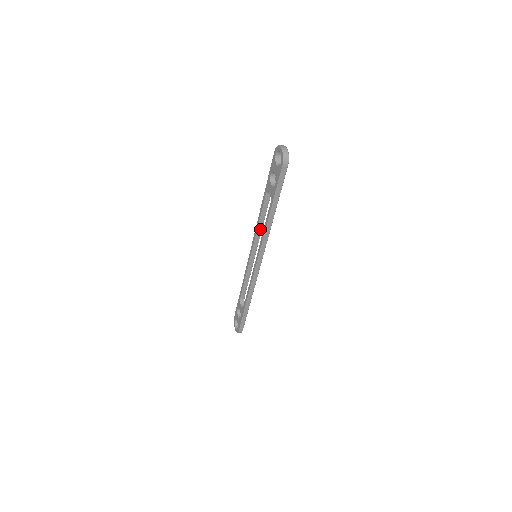
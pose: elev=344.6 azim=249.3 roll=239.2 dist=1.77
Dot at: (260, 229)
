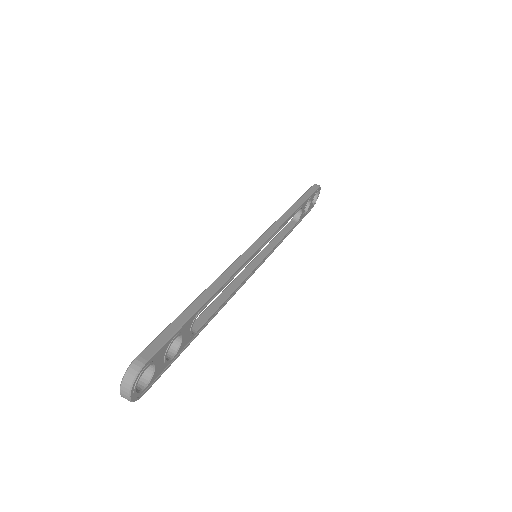
Dot at: occluded
